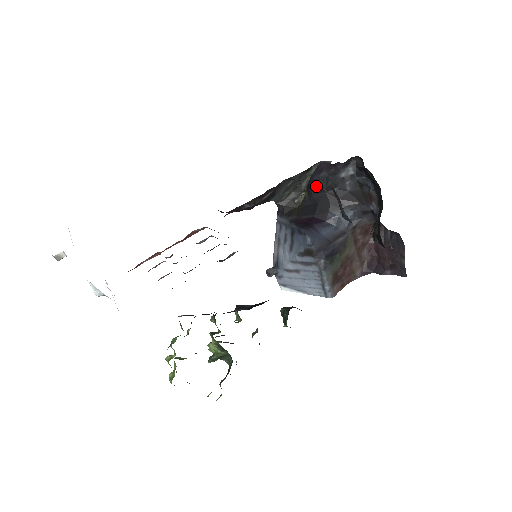
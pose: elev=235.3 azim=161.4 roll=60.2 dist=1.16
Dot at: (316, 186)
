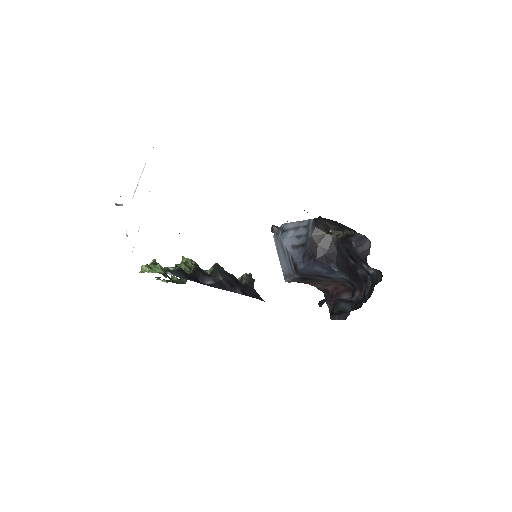
Dot at: (348, 246)
